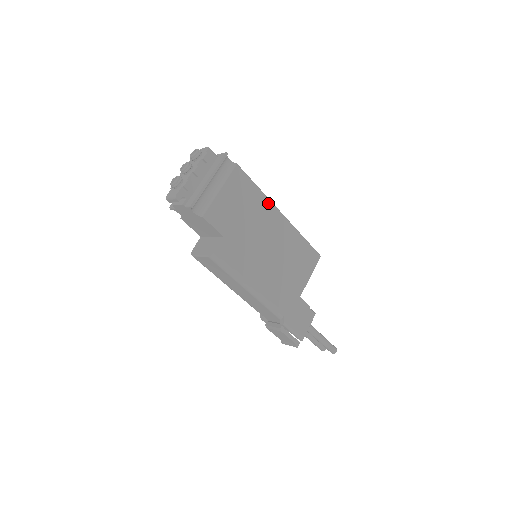
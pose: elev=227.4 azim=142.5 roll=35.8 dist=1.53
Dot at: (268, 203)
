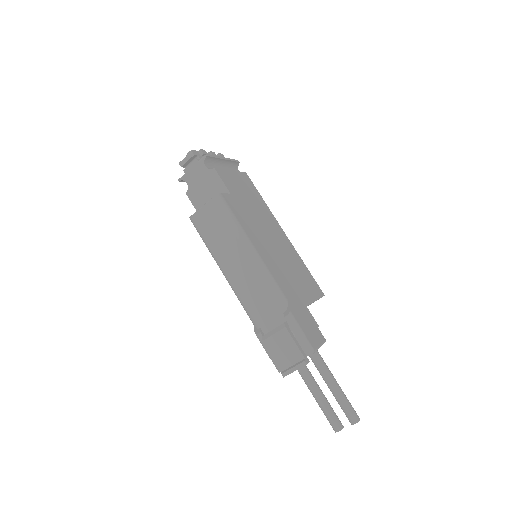
Dot at: (271, 214)
